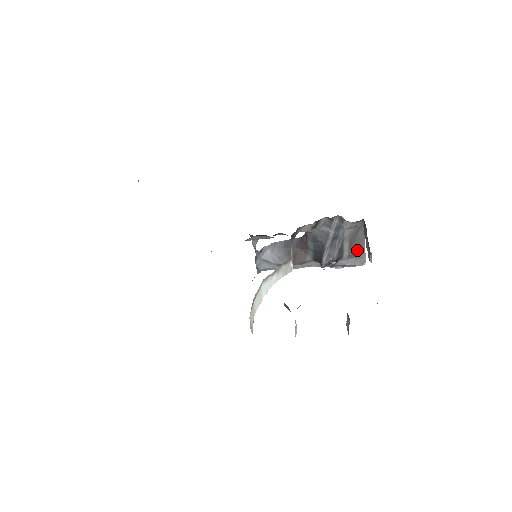
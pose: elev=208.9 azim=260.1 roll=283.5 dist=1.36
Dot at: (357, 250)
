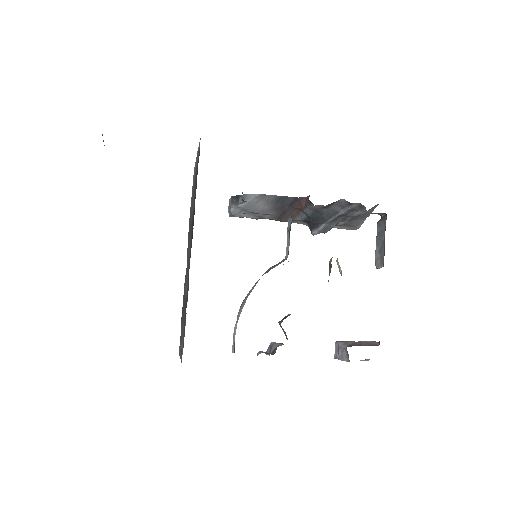
Dot at: (355, 221)
